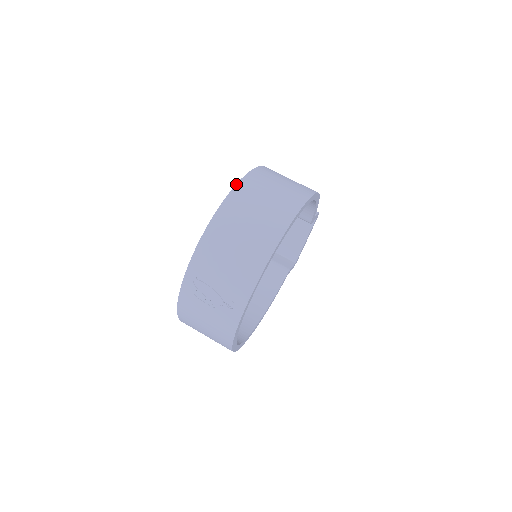
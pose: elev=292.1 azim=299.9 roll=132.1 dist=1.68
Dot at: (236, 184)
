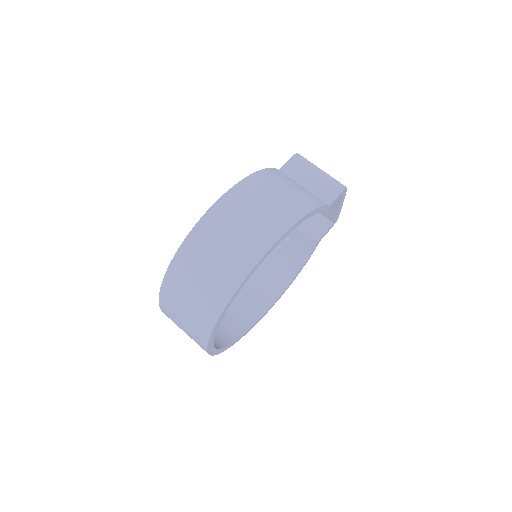
Dot at: (184, 240)
